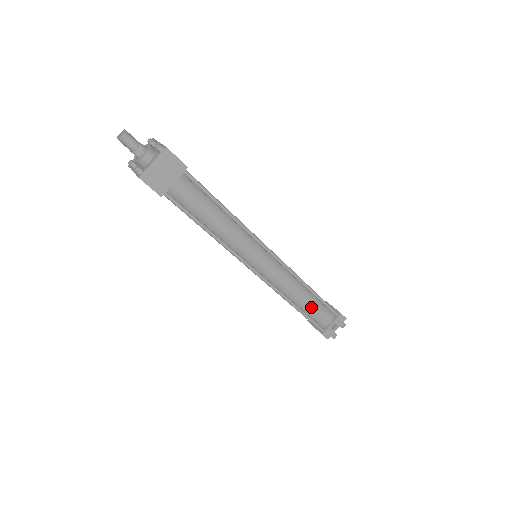
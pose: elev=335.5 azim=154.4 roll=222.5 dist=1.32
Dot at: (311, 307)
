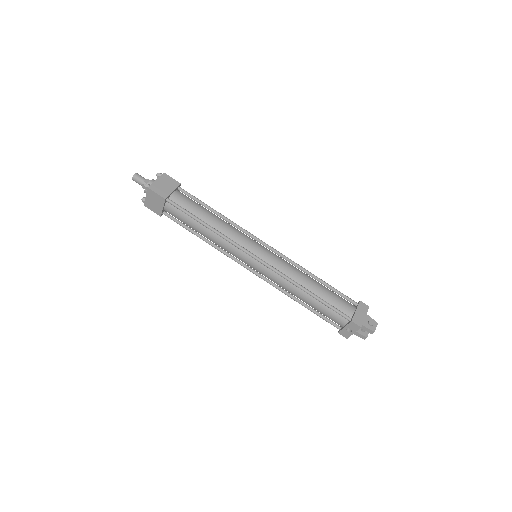
Dot at: (316, 307)
